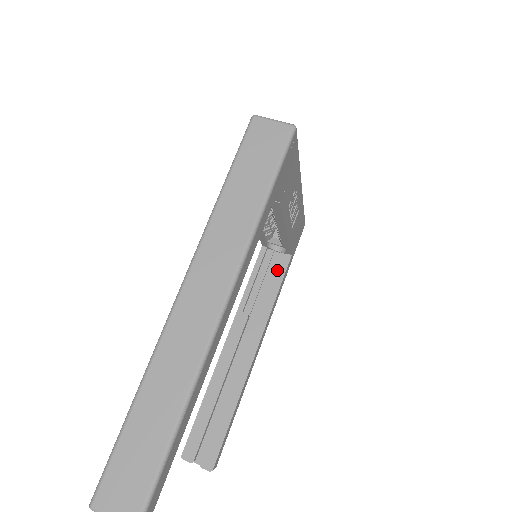
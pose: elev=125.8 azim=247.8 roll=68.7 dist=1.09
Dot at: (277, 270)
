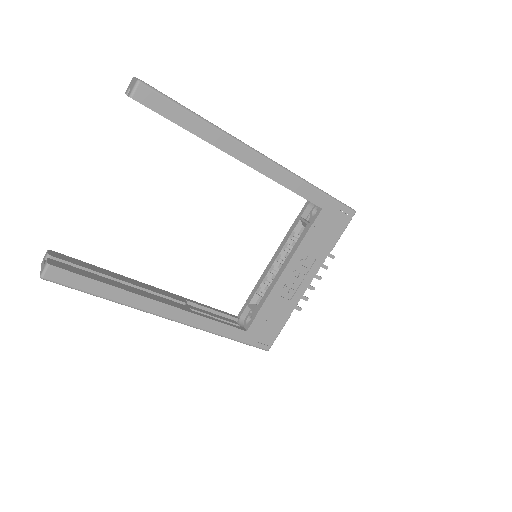
Dot at: occluded
